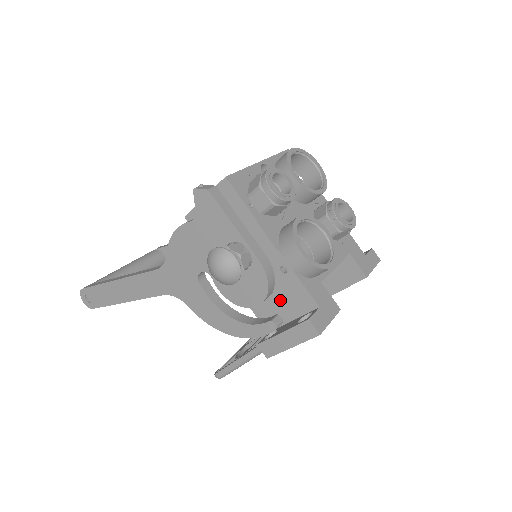
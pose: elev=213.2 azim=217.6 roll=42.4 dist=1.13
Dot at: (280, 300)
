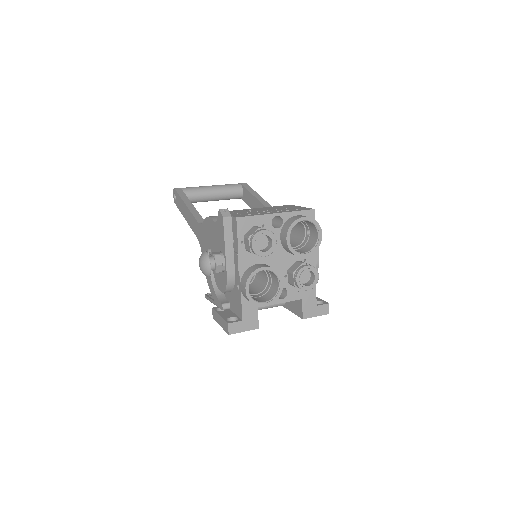
Dot at: (233, 298)
